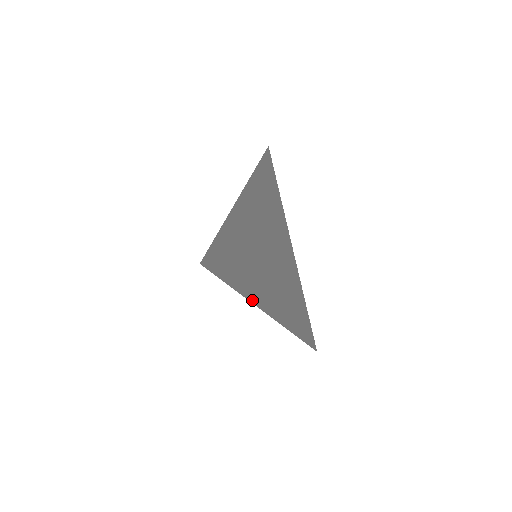
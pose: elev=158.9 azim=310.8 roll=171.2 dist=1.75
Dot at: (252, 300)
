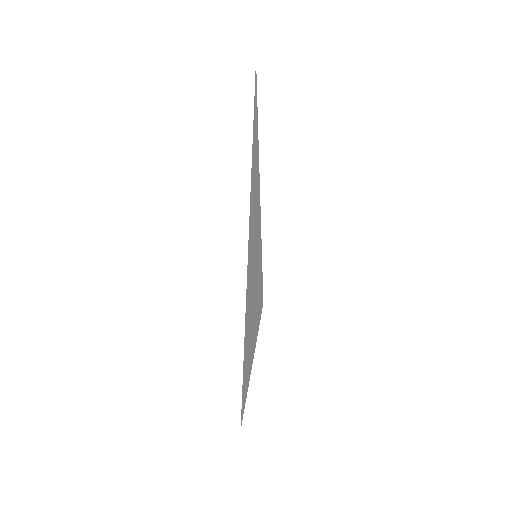
Dot at: (255, 340)
